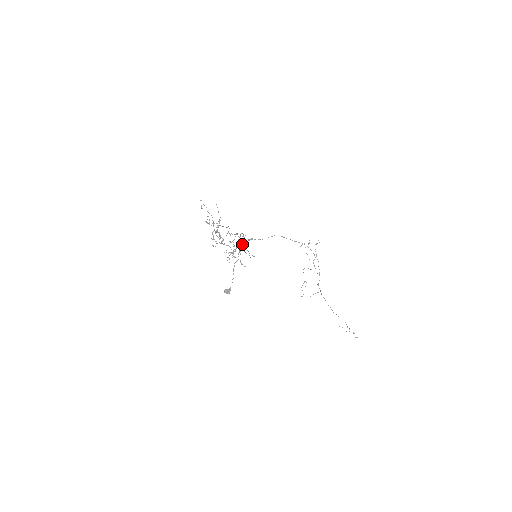
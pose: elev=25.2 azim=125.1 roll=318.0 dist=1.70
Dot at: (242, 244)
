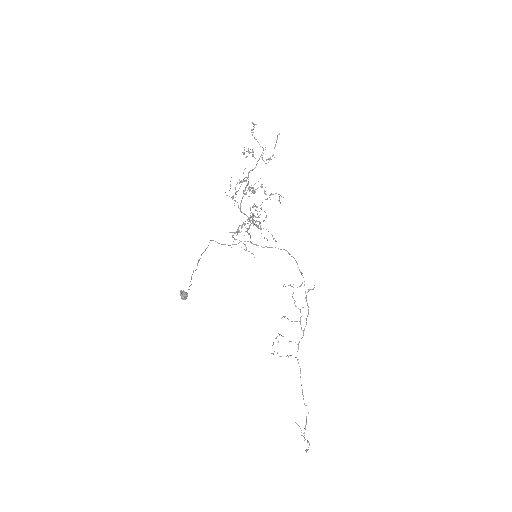
Dot at: (249, 228)
